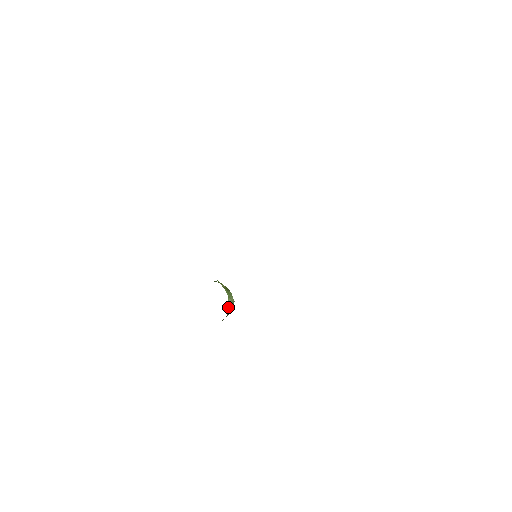
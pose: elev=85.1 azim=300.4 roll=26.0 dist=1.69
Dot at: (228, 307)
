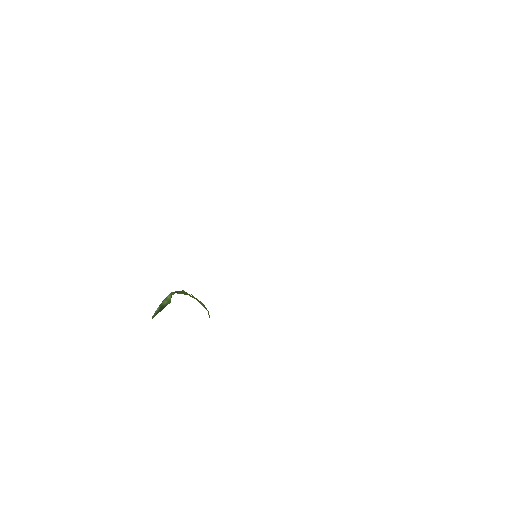
Dot at: occluded
